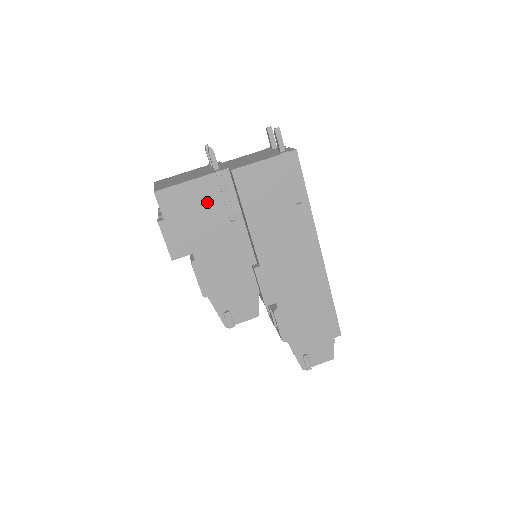
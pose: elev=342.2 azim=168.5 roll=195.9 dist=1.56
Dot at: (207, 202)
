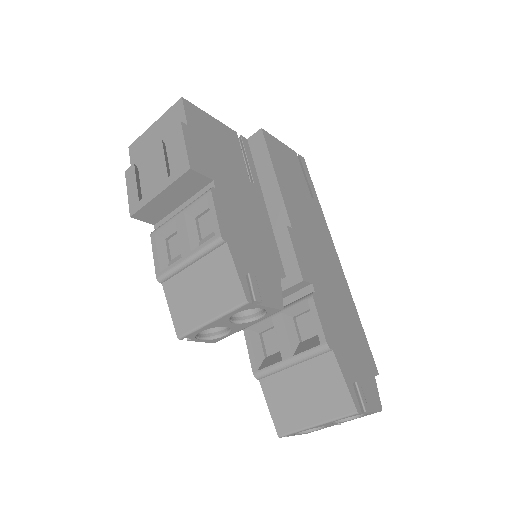
Dot at: (229, 147)
